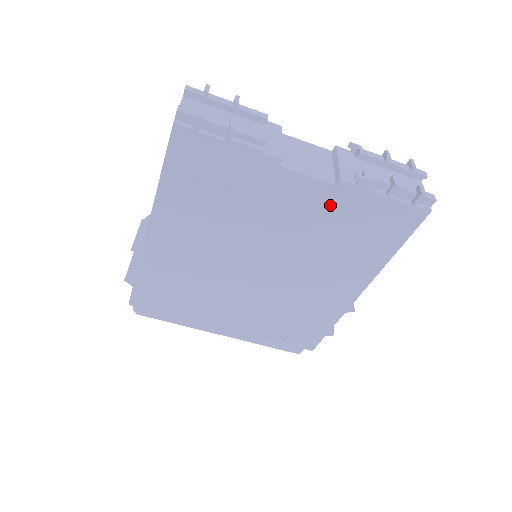
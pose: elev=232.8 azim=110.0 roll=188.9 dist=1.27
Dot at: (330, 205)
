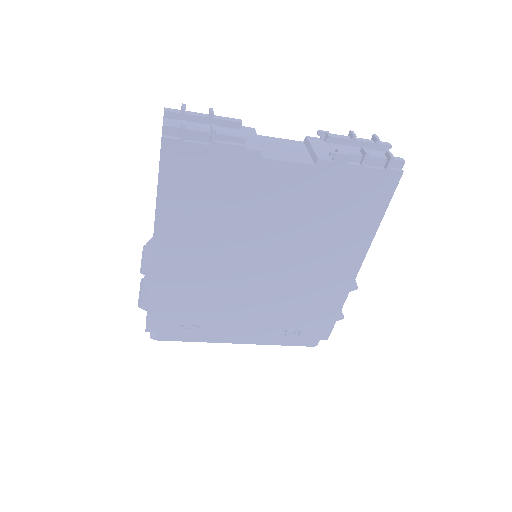
Dot at: (314, 186)
